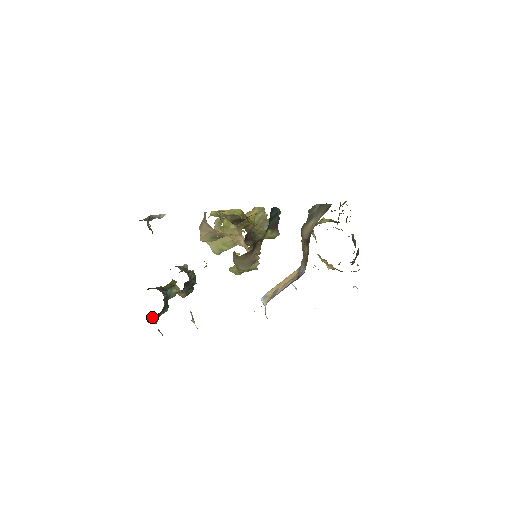
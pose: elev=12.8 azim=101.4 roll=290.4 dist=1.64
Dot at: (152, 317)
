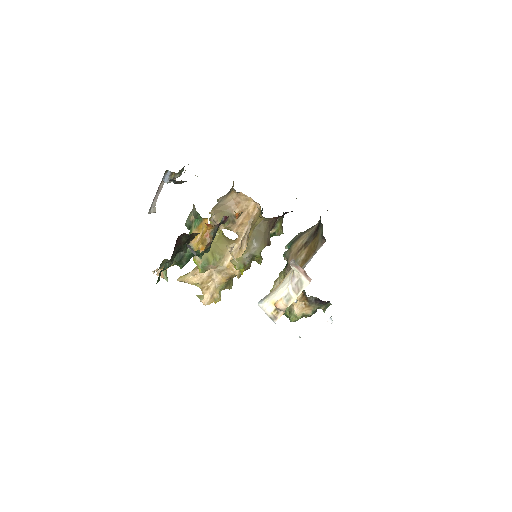
Dot at: (181, 239)
